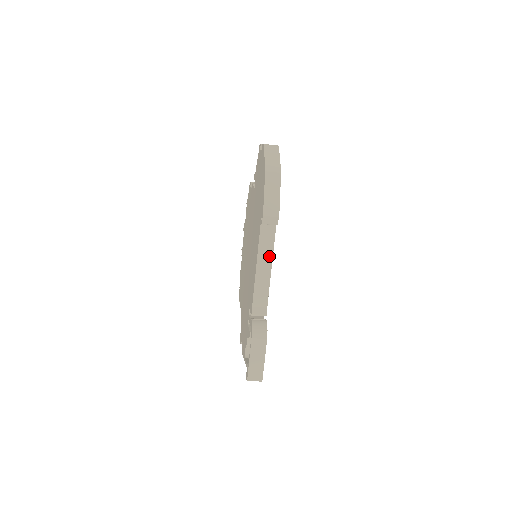
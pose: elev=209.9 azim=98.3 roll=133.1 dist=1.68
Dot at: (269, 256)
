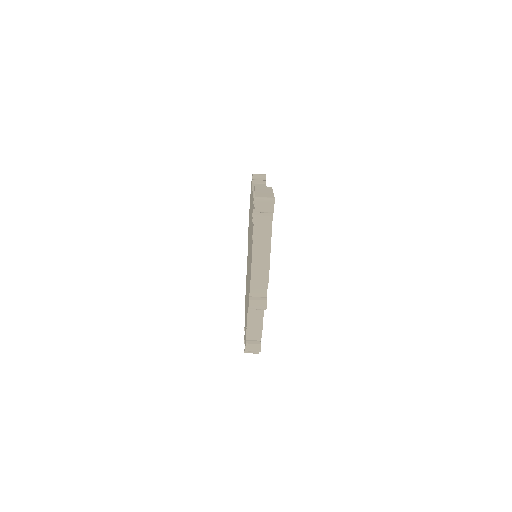
Dot at: occluded
